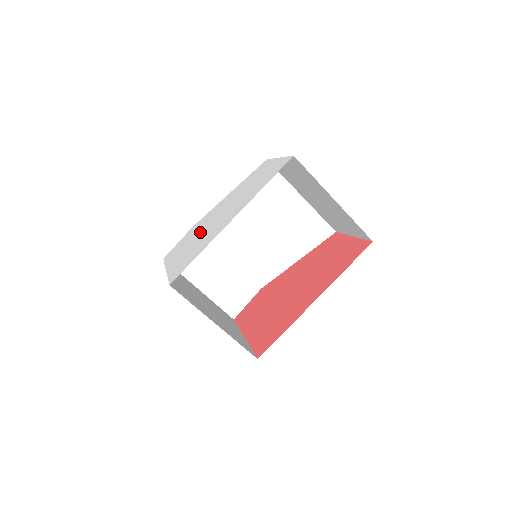
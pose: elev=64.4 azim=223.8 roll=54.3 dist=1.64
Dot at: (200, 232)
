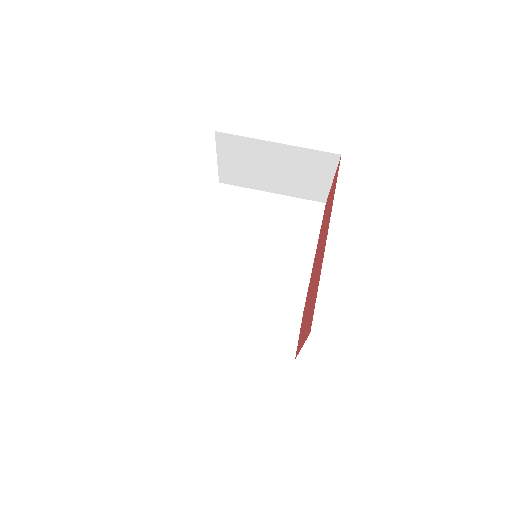
Dot at: occluded
